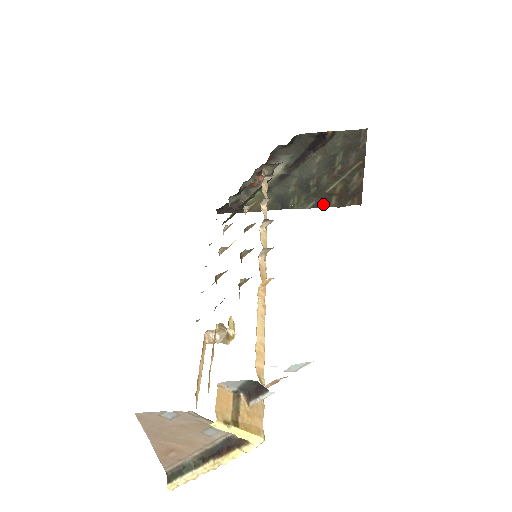
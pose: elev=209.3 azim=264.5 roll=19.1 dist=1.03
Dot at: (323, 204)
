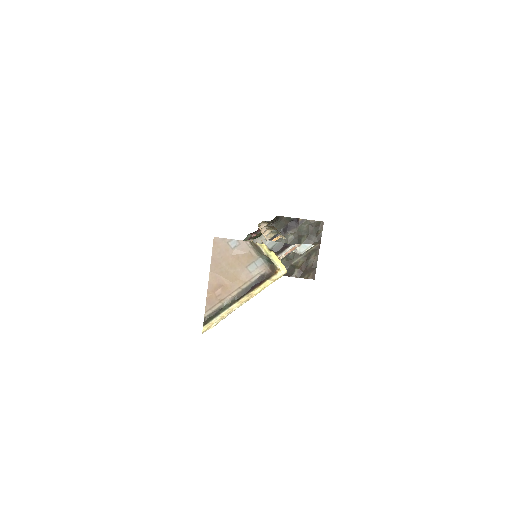
Dot at: (288, 274)
